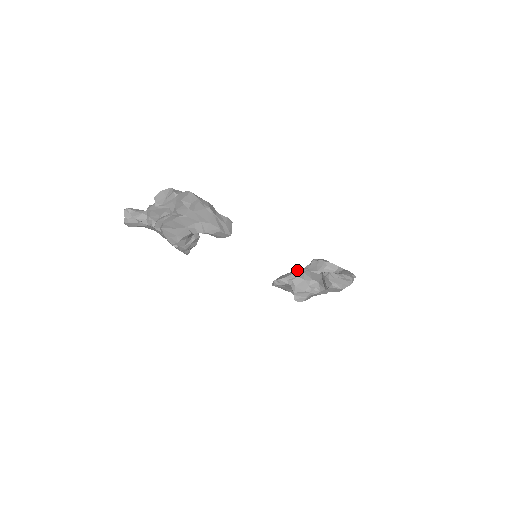
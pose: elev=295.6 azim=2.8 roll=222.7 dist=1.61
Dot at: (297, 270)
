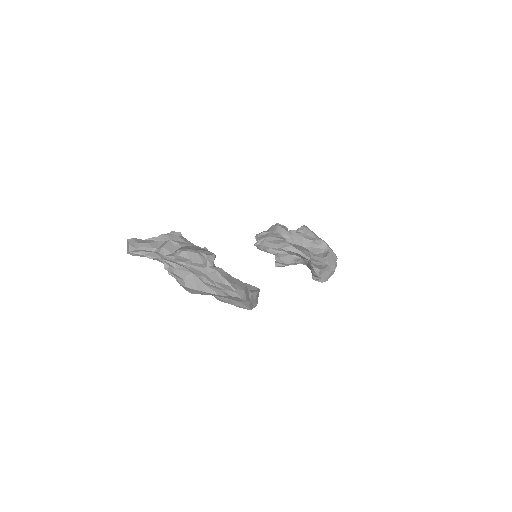
Dot at: (286, 247)
